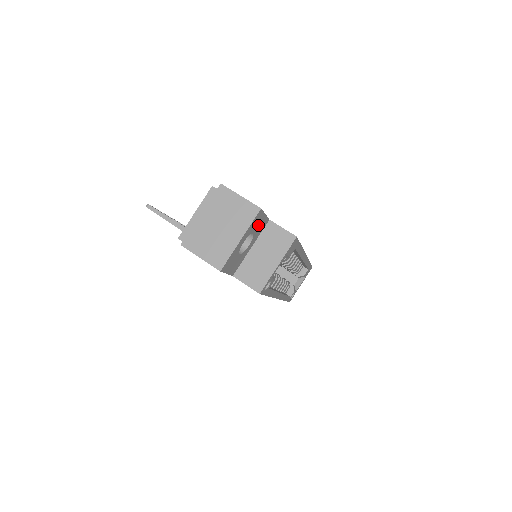
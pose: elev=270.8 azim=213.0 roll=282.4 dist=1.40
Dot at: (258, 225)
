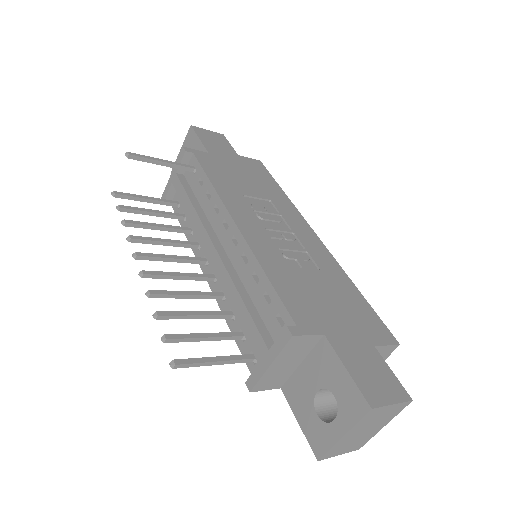
Dot at: occluded
